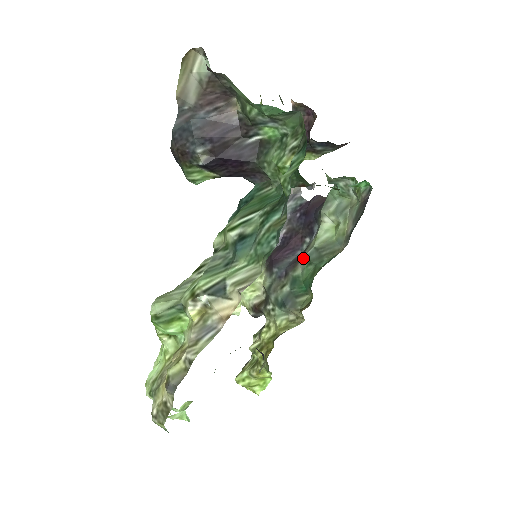
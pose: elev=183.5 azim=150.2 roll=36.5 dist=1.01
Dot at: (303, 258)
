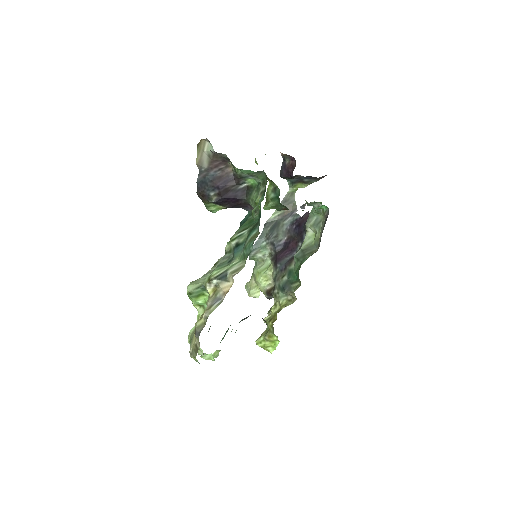
Dot at: (294, 257)
